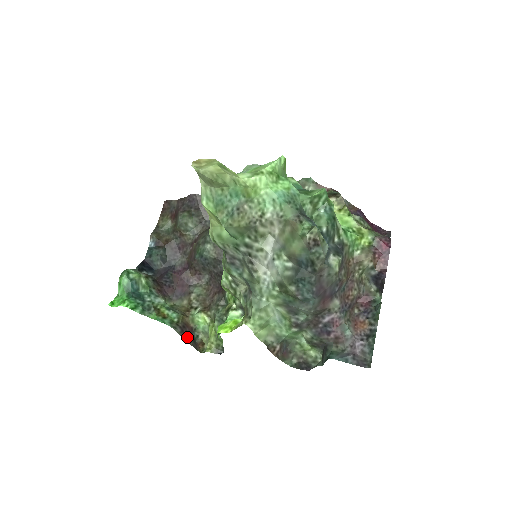
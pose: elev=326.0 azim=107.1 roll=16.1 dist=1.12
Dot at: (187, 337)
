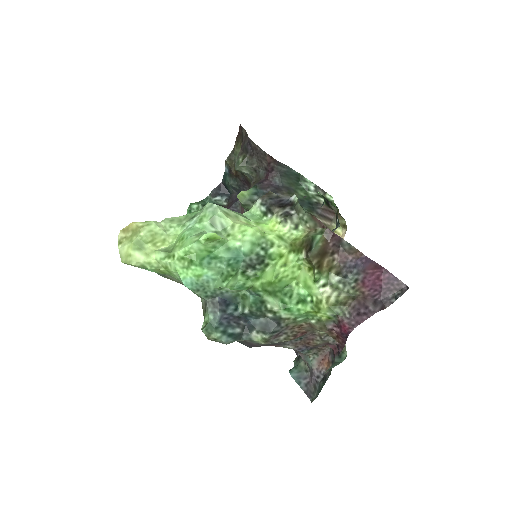
Dot at: occluded
